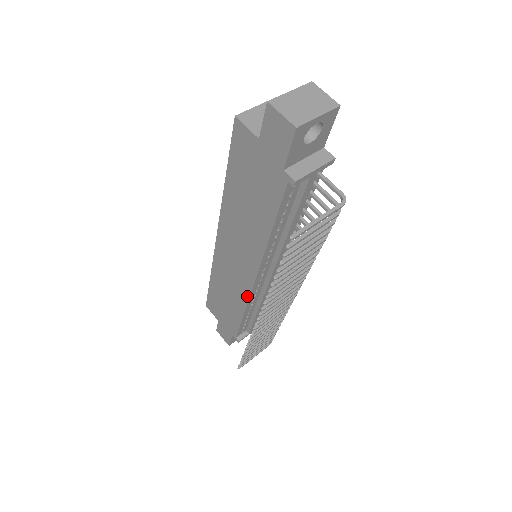
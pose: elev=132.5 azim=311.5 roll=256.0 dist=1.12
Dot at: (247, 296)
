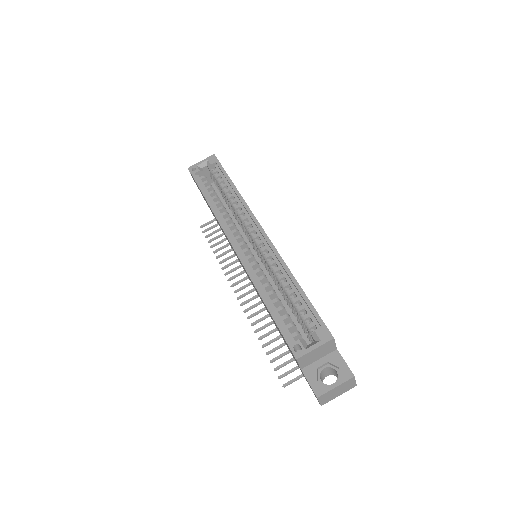
Dot at: occluded
